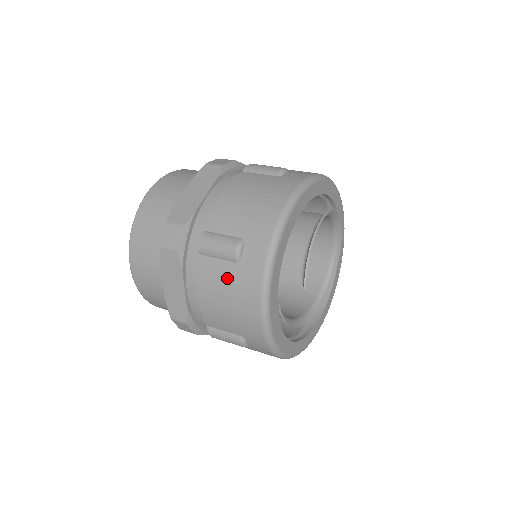
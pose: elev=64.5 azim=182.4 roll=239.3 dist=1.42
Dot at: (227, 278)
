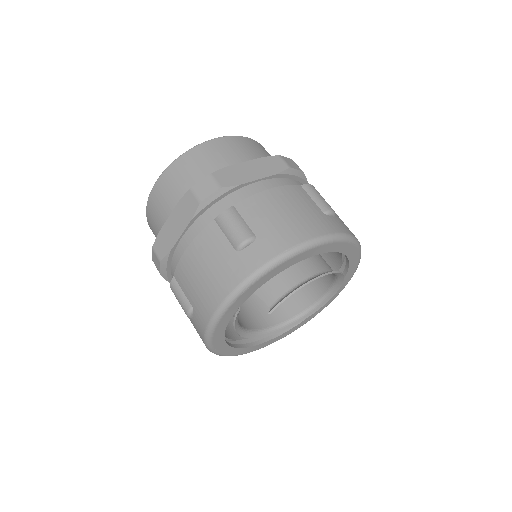
Dot at: (219, 255)
